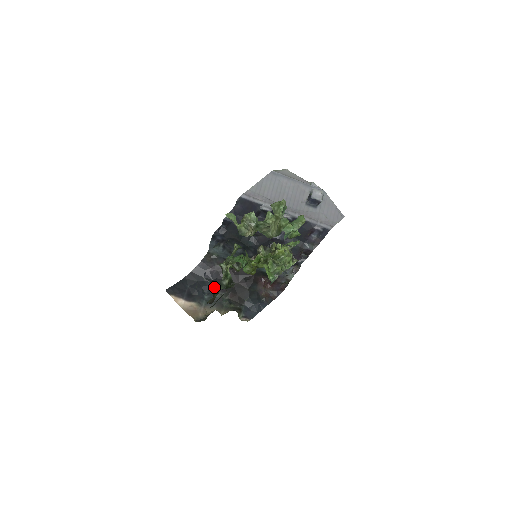
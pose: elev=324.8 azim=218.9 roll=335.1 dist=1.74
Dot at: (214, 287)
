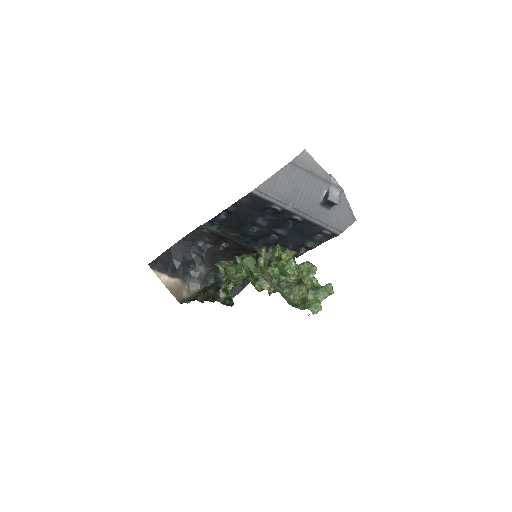
Dot at: (201, 262)
